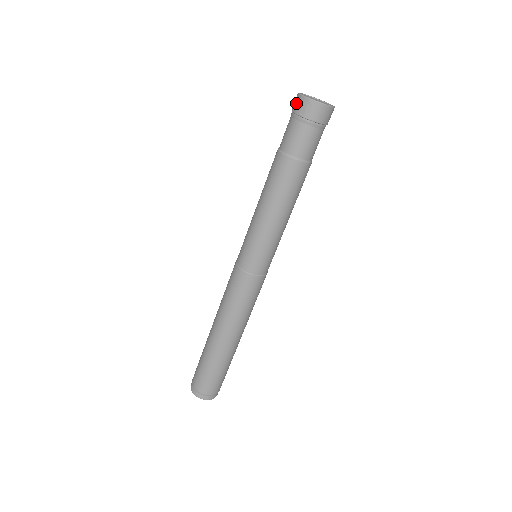
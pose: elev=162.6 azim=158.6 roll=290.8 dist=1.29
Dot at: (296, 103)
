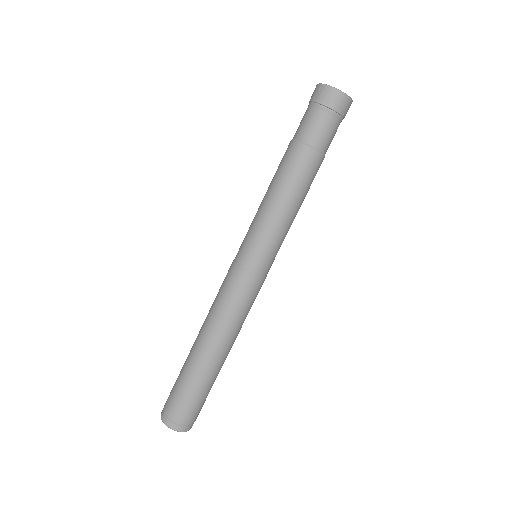
Dot at: (318, 93)
